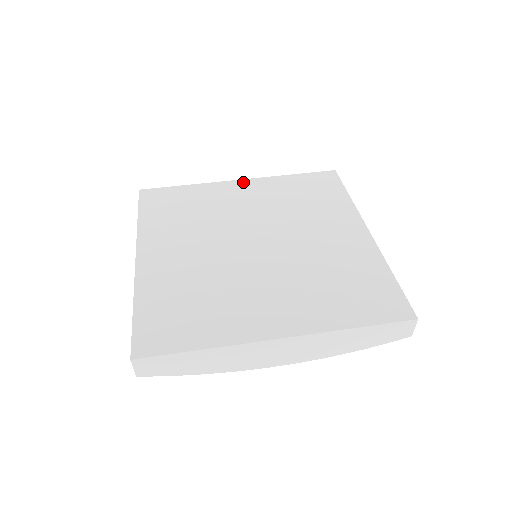
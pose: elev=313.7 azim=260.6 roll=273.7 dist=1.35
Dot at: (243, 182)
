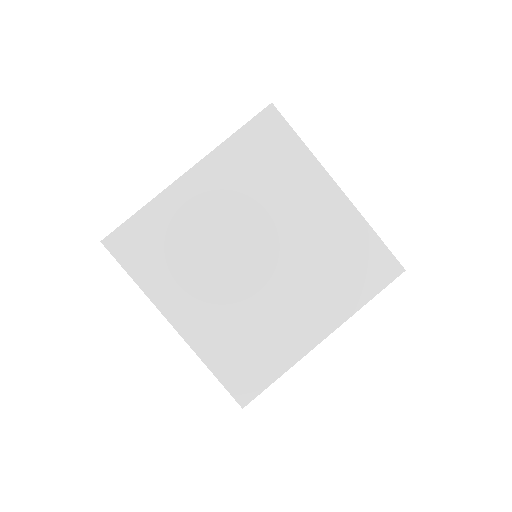
Dot at: (337, 193)
